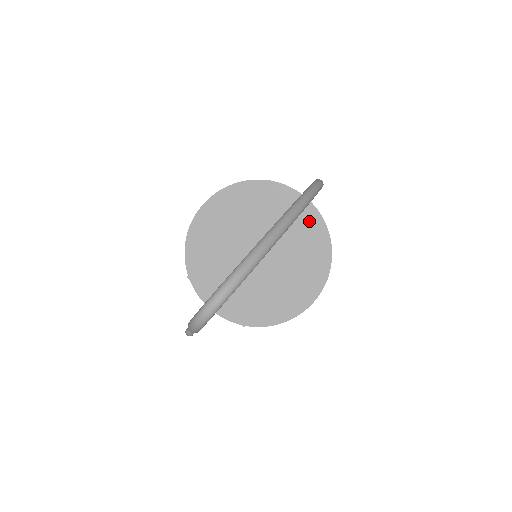
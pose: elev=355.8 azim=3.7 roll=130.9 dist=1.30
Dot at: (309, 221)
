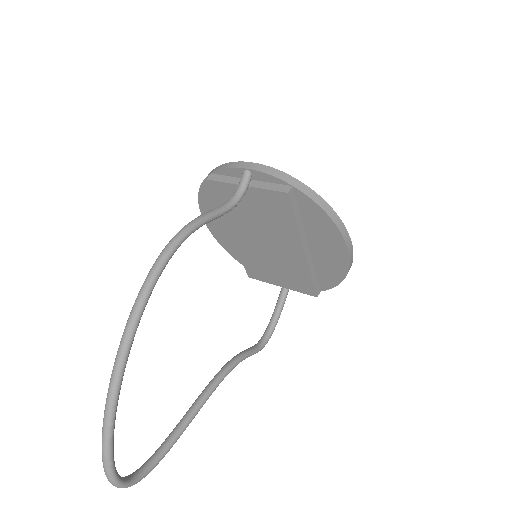
Dot at: (264, 194)
